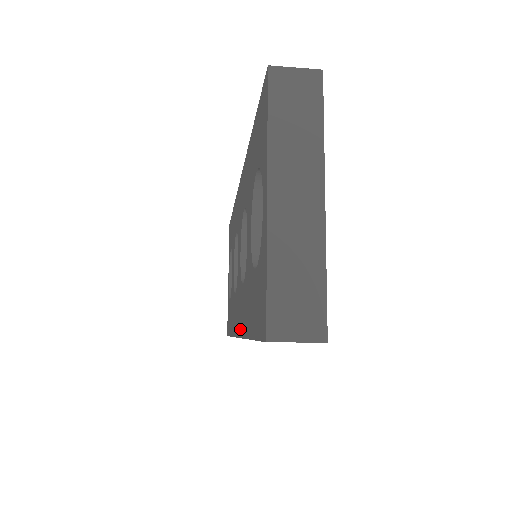
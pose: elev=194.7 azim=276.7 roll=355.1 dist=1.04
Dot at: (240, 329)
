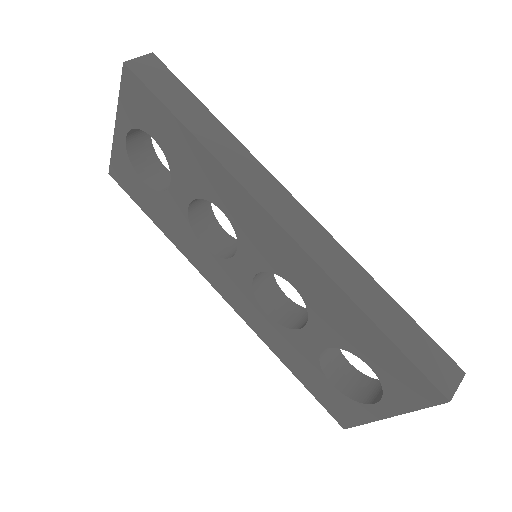
Dot at: (241, 313)
